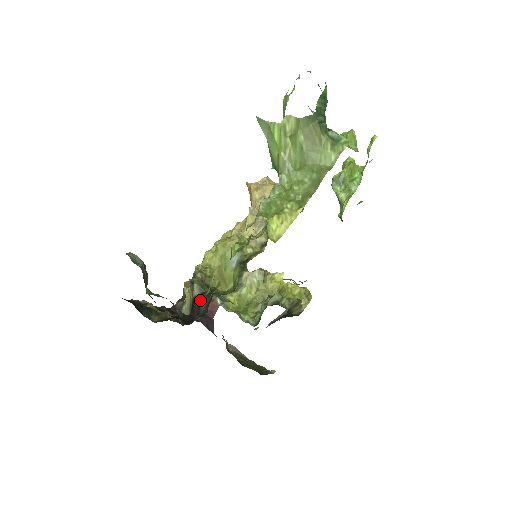
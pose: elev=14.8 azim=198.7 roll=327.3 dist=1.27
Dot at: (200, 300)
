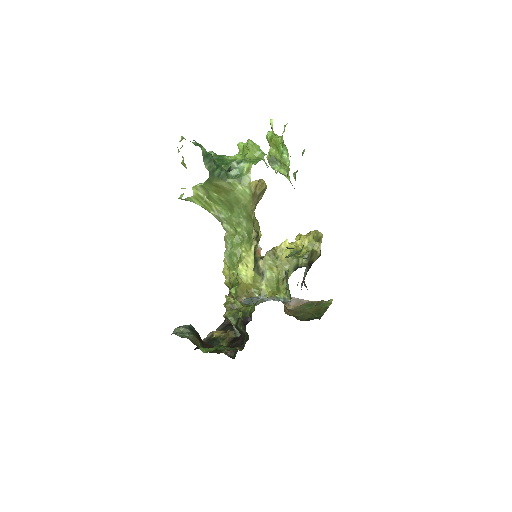
Dot at: (239, 328)
